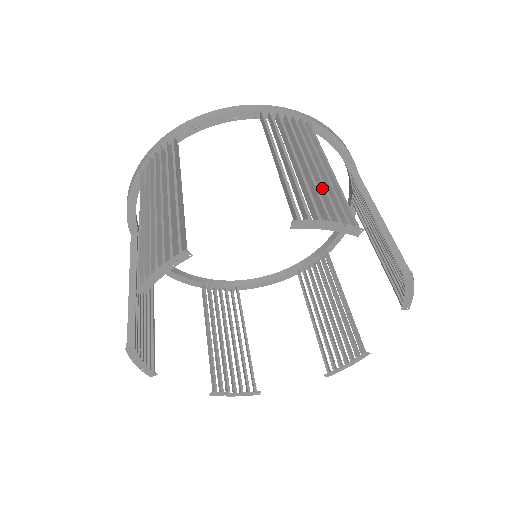
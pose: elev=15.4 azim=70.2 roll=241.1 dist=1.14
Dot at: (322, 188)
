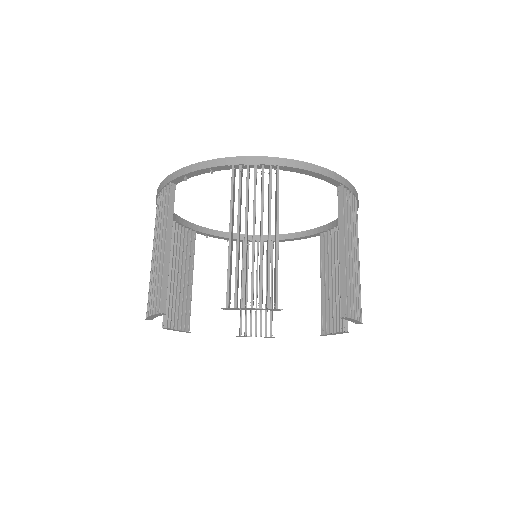
Dot at: (259, 266)
